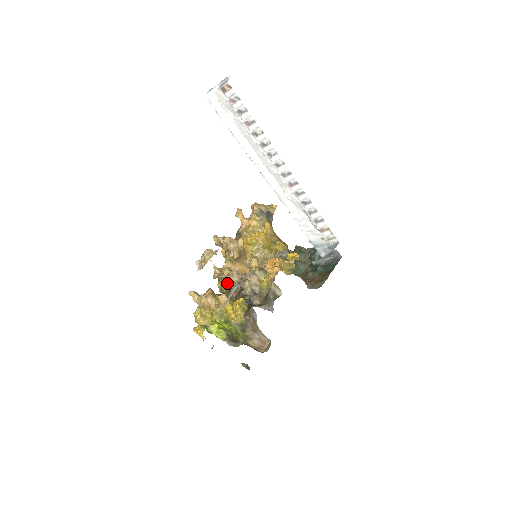
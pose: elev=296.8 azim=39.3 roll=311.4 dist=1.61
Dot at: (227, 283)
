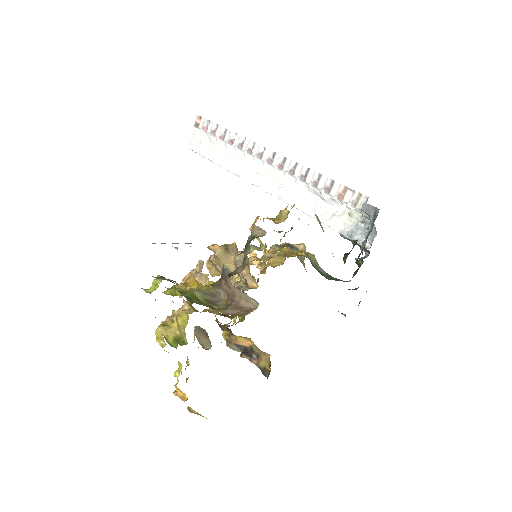
Dot at: occluded
